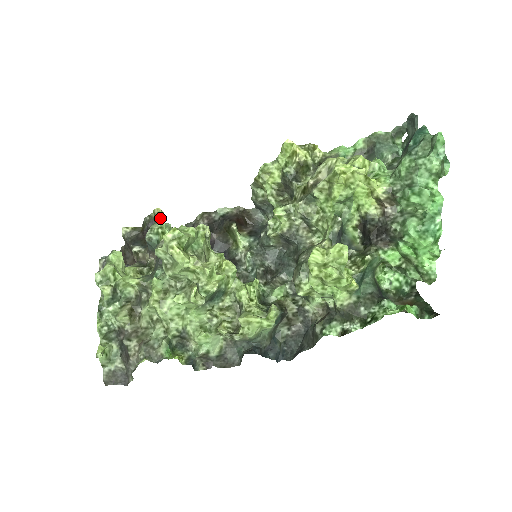
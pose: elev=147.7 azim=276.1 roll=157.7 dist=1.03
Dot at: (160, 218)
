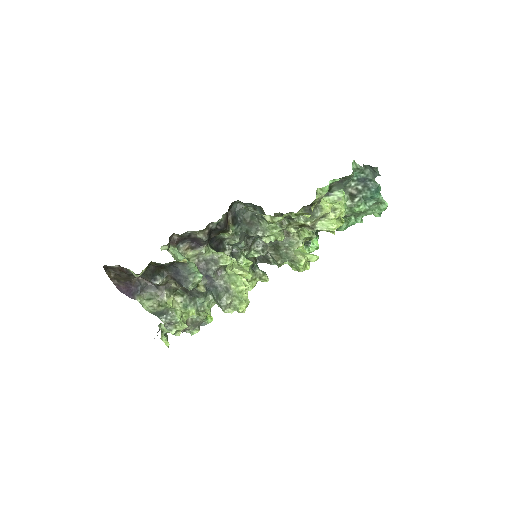
Dot at: (185, 263)
